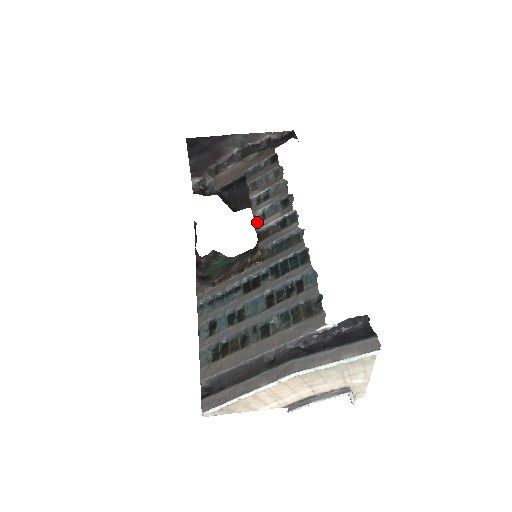
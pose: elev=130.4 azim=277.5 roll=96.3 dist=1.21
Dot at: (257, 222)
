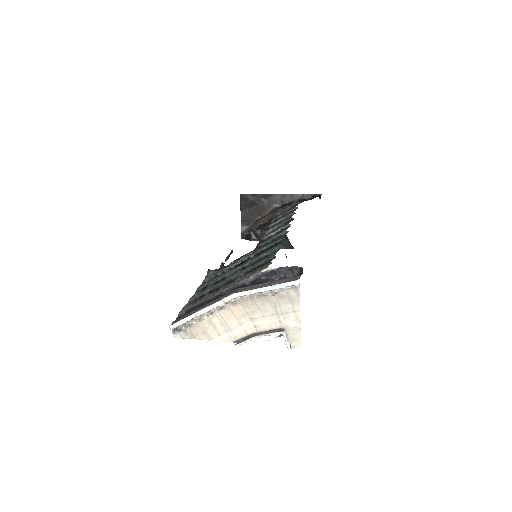
Dot at: (264, 236)
